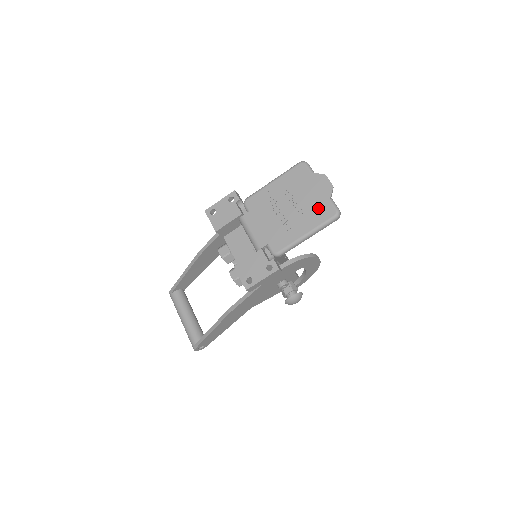
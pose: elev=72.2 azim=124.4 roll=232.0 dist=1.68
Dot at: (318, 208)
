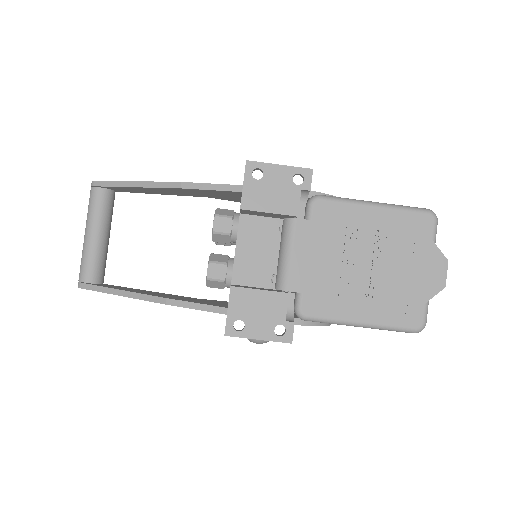
Dot at: (404, 300)
